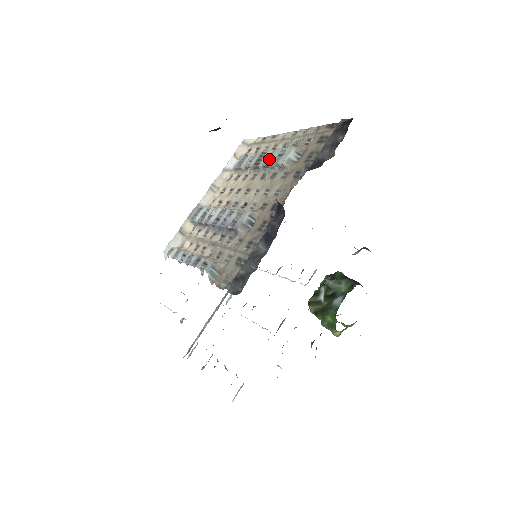
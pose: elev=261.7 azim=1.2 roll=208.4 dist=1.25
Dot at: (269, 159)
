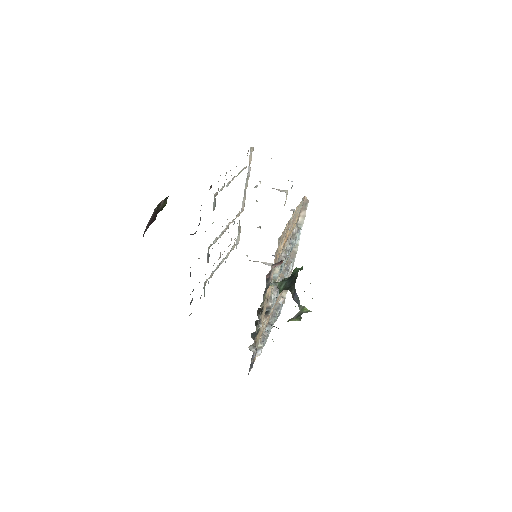
Dot at: occluded
